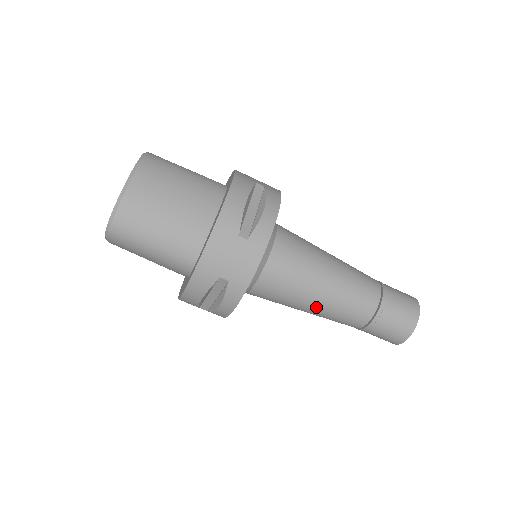
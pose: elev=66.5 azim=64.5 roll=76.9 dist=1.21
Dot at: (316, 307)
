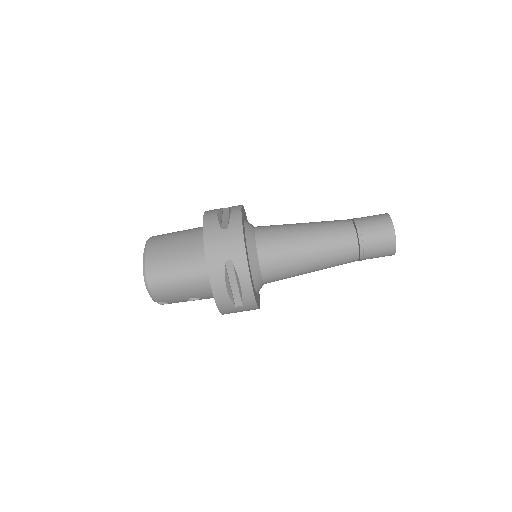
Dot at: (313, 255)
